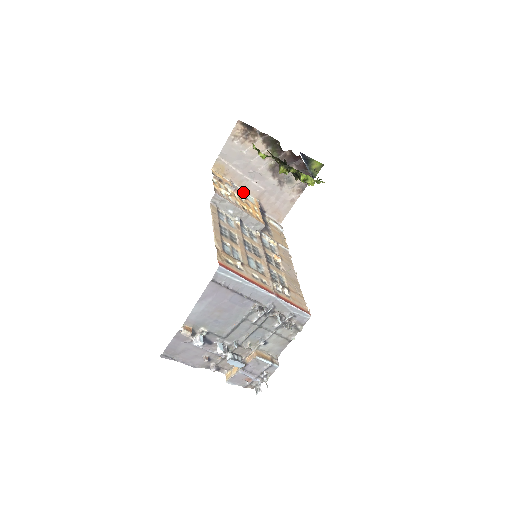
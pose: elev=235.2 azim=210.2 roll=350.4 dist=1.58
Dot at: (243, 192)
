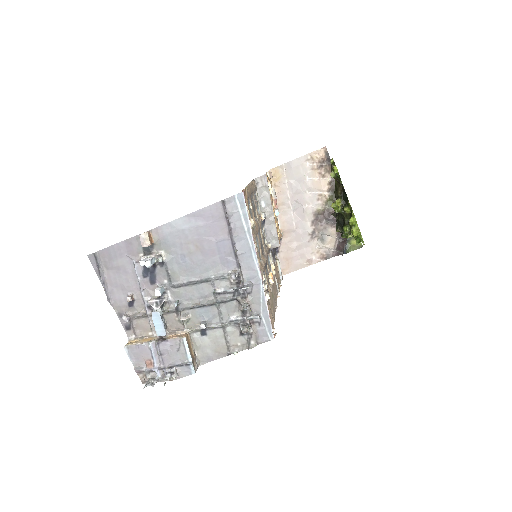
Dot at: occluded
